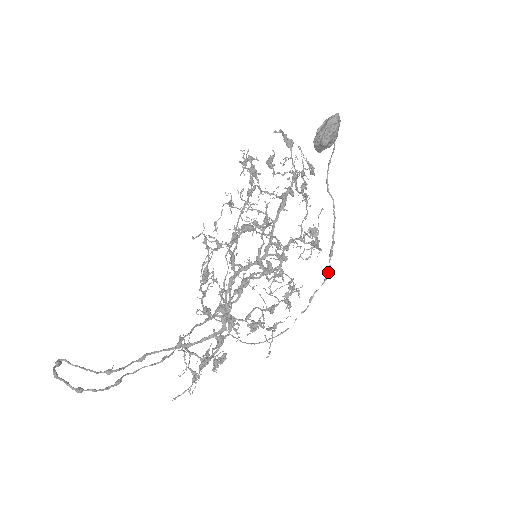
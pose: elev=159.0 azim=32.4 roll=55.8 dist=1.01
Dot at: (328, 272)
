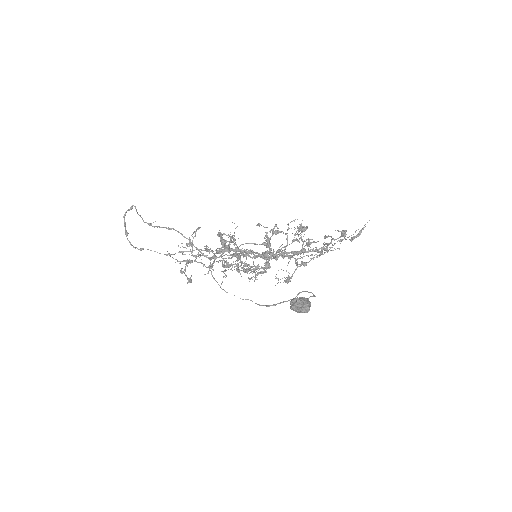
Dot at: (262, 305)
